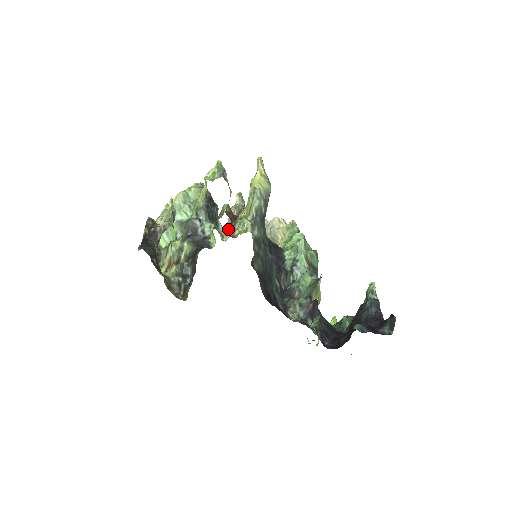
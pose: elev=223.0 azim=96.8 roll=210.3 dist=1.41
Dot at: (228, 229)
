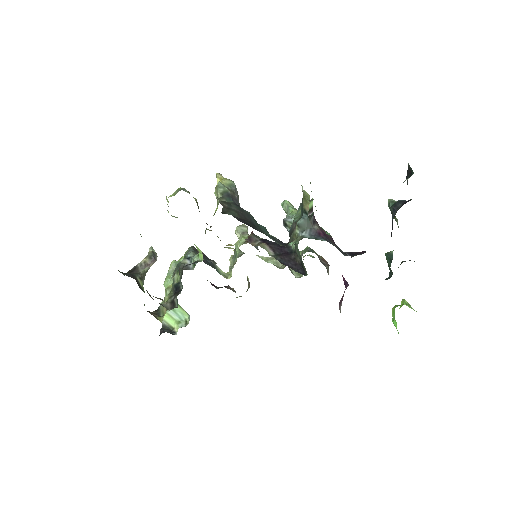
Dot at: (230, 270)
